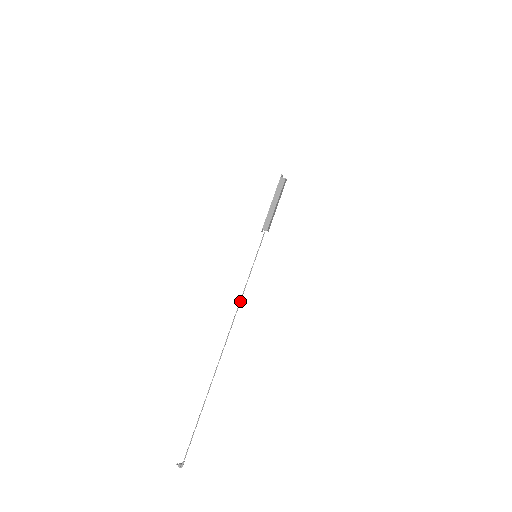
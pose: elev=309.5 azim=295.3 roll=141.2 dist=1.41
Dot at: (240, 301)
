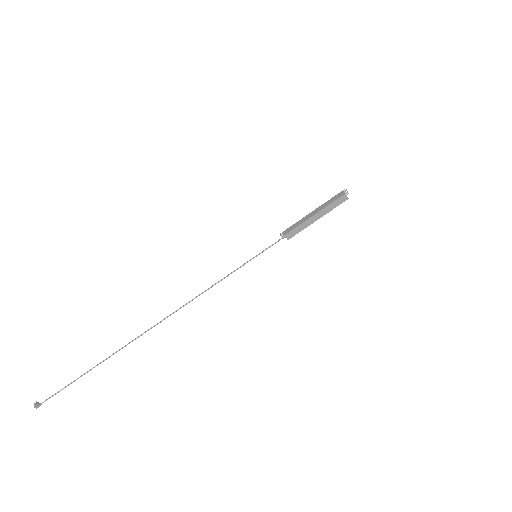
Dot at: (206, 290)
